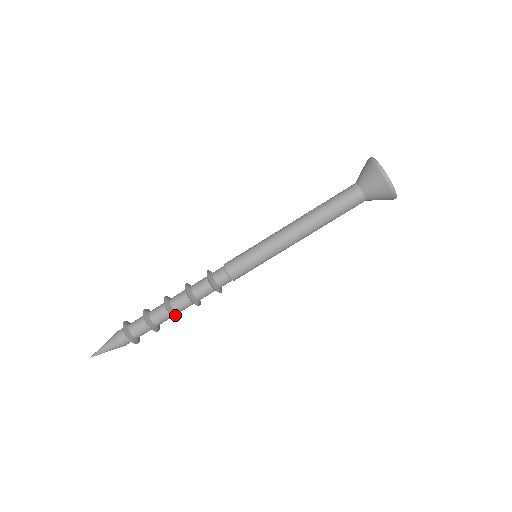
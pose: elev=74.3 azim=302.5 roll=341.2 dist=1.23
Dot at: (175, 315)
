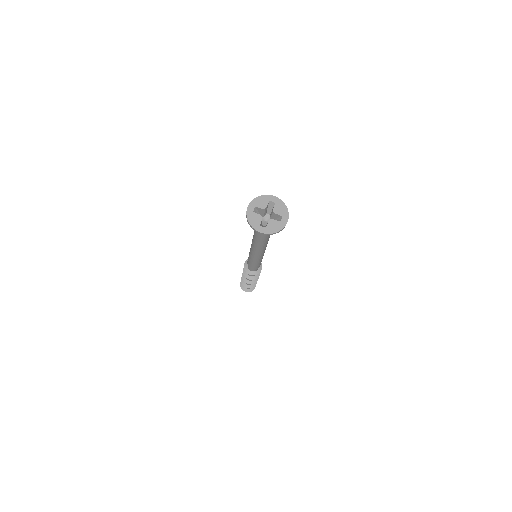
Dot at: occluded
